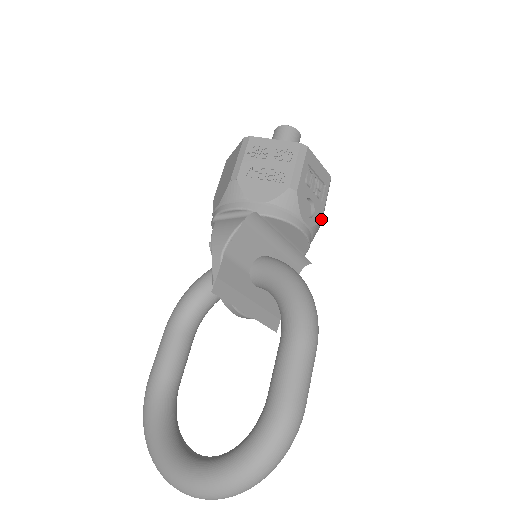
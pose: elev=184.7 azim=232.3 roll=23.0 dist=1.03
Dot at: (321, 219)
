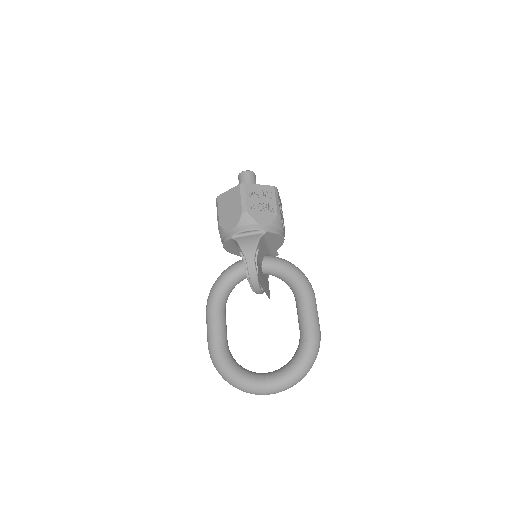
Dot at: occluded
